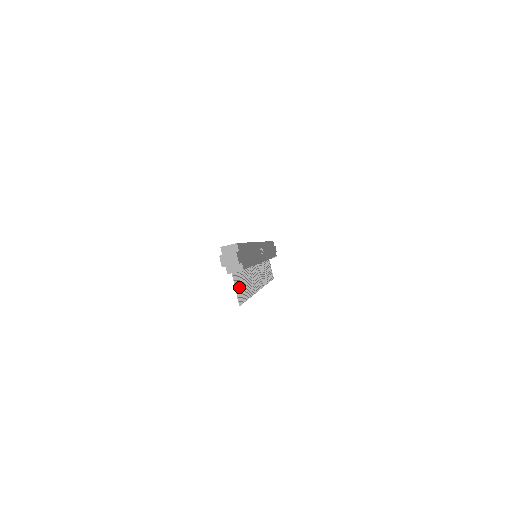
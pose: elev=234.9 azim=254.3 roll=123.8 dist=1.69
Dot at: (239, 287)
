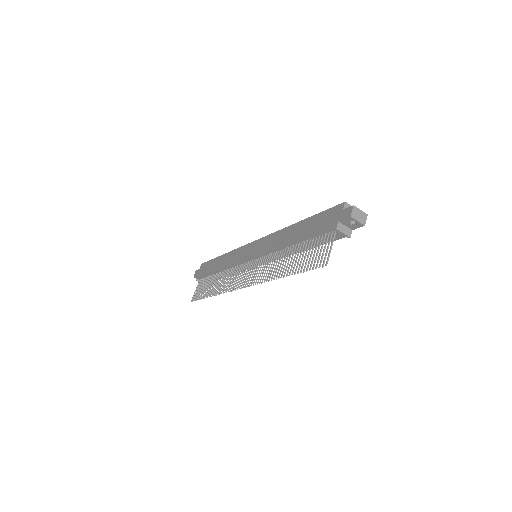
Dot at: (318, 252)
